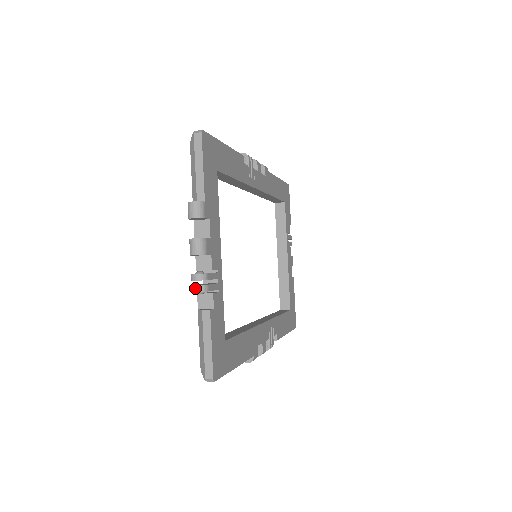
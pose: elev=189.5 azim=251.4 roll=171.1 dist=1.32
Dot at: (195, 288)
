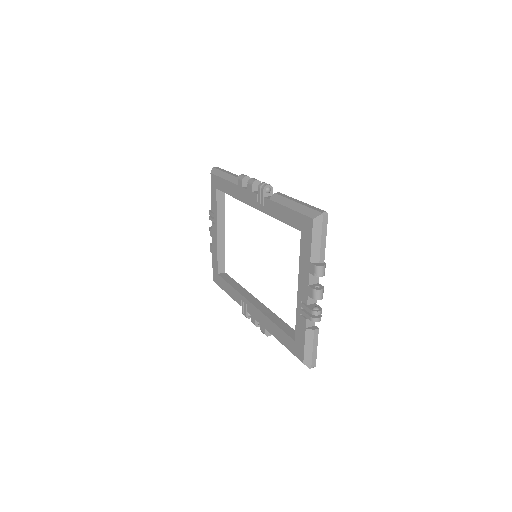
Dot at: (318, 320)
